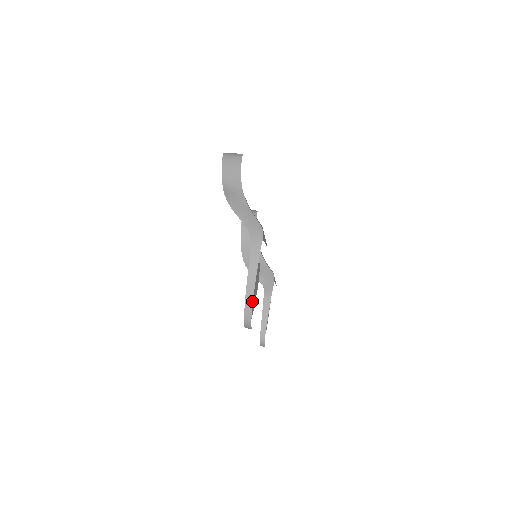
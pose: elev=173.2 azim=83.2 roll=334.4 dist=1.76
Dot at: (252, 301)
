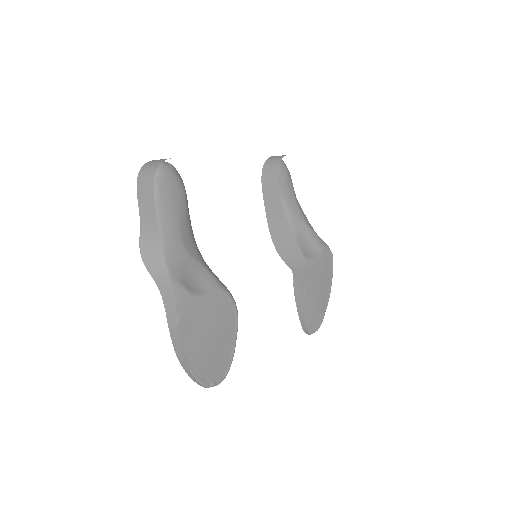
Dot at: (194, 377)
